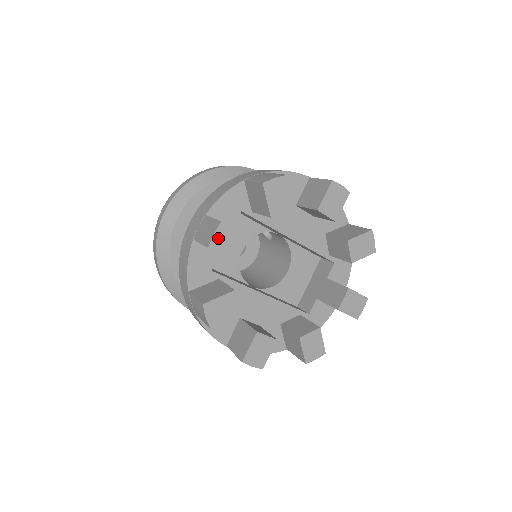
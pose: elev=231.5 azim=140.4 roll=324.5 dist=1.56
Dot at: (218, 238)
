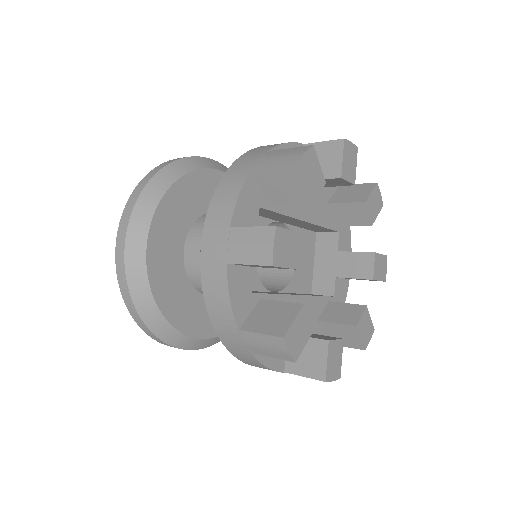
Dot at: (278, 249)
